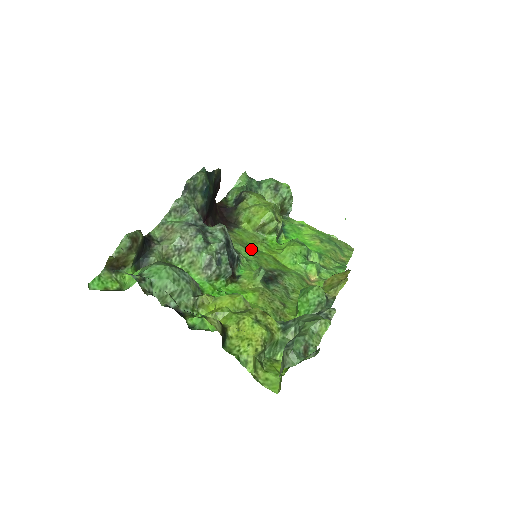
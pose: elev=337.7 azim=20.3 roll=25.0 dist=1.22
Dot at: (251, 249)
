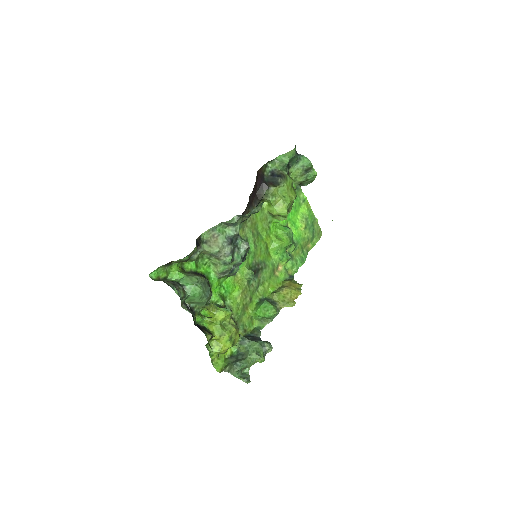
Dot at: (257, 236)
